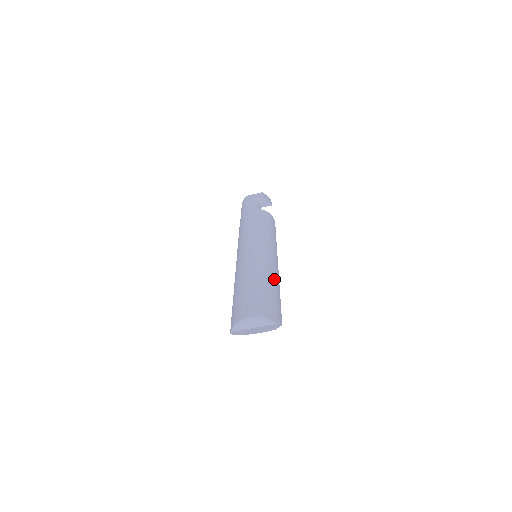
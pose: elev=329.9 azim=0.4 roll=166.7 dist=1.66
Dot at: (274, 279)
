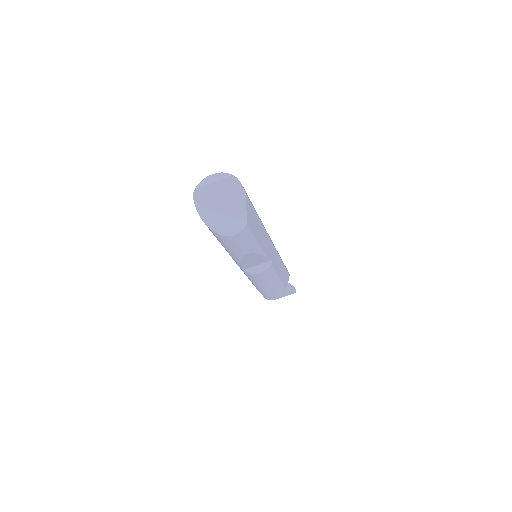
Dot at: occluded
